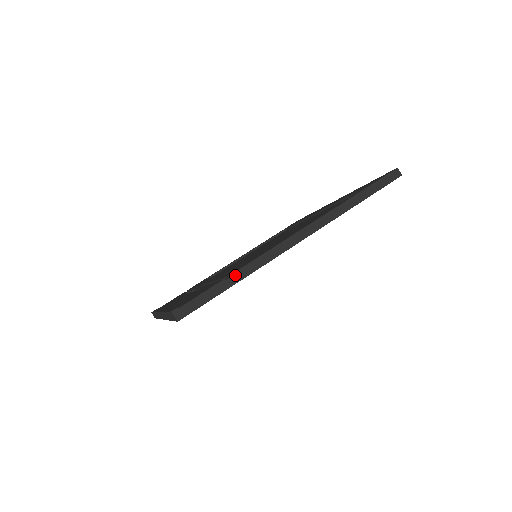
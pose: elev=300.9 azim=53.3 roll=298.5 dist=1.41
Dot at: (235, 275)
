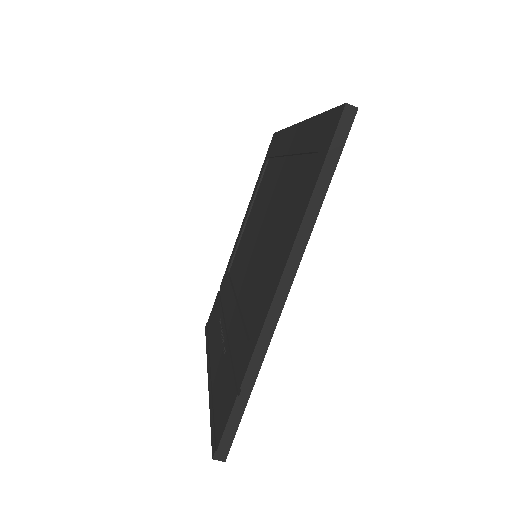
Dot at: (245, 384)
